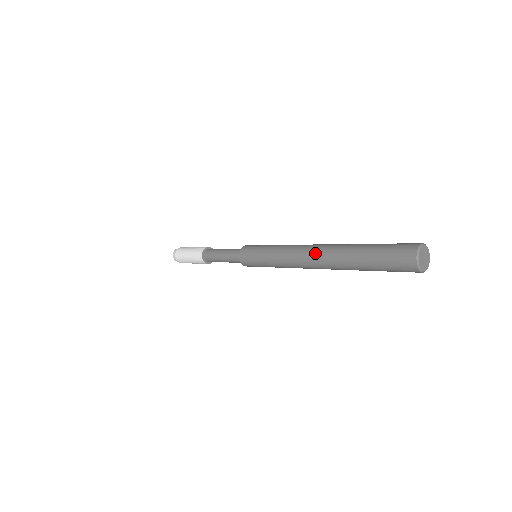
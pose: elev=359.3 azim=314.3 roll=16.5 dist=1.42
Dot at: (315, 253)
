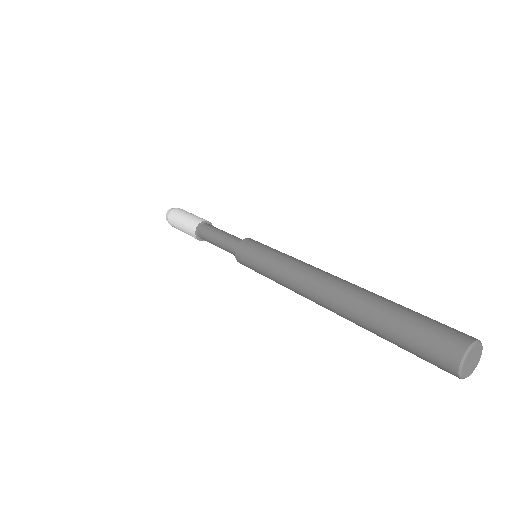
Dot at: (330, 283)
